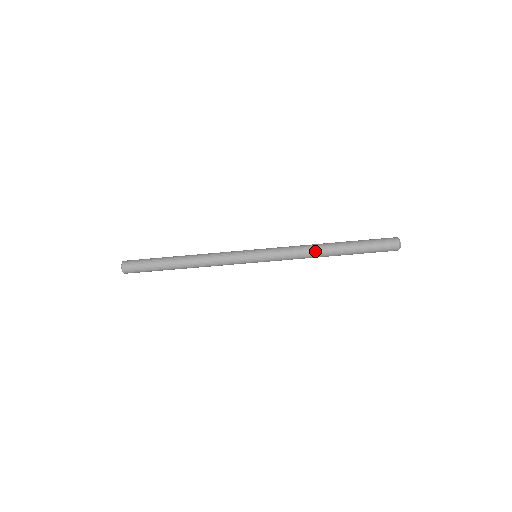
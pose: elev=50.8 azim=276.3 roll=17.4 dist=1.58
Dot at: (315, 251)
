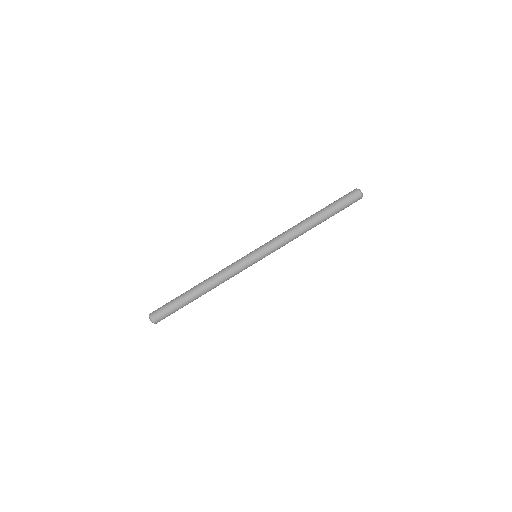
Dot at: (301, 230)
